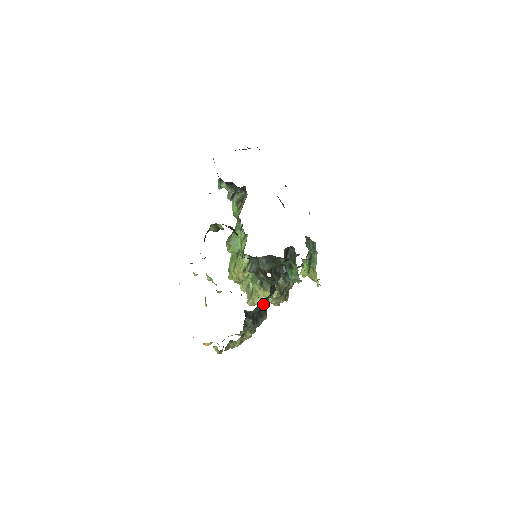
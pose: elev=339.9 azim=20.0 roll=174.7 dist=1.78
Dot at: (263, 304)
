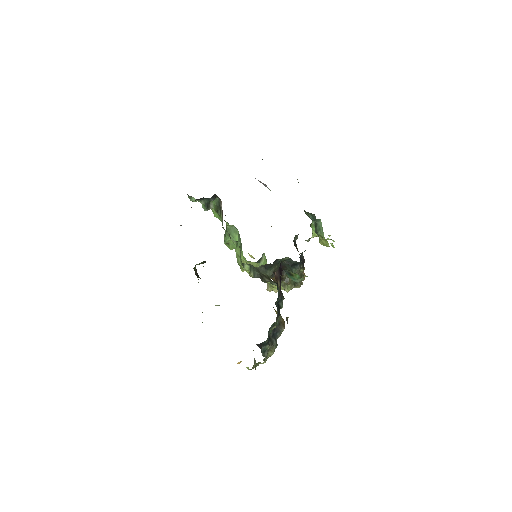
Dot at: (274, 327)
